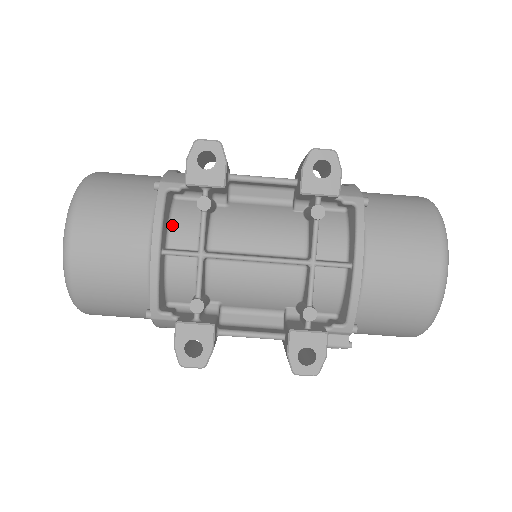
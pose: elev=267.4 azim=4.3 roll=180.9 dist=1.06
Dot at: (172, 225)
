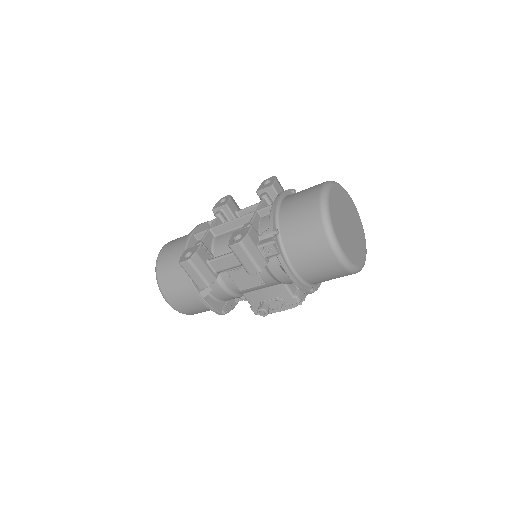
Dot at: occluded
